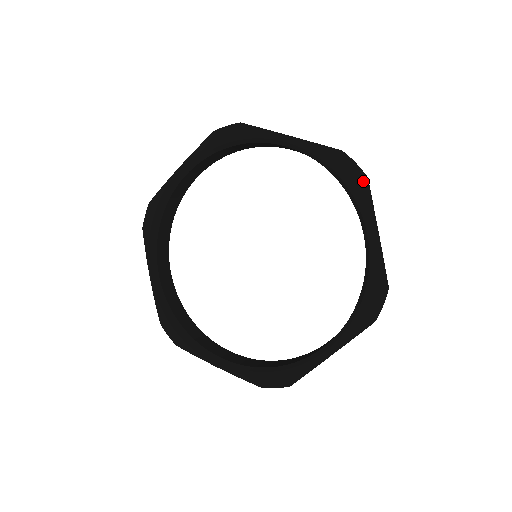
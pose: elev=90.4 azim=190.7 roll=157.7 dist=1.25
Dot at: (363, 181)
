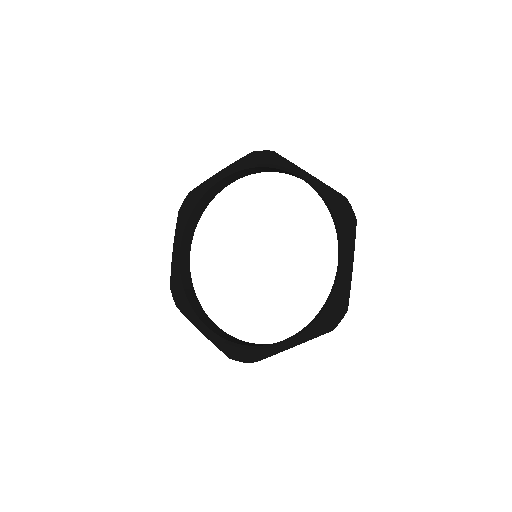
Dot at: (349, 221)
